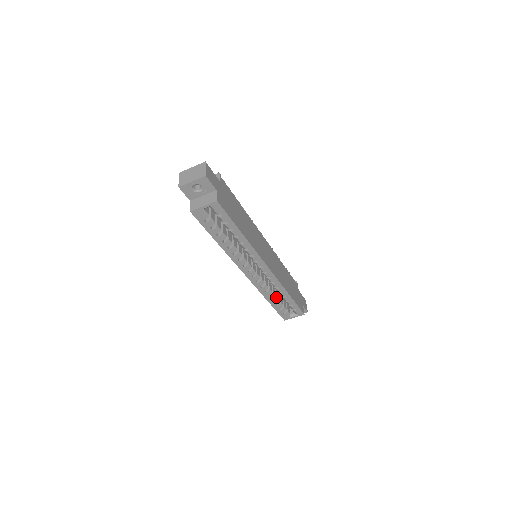
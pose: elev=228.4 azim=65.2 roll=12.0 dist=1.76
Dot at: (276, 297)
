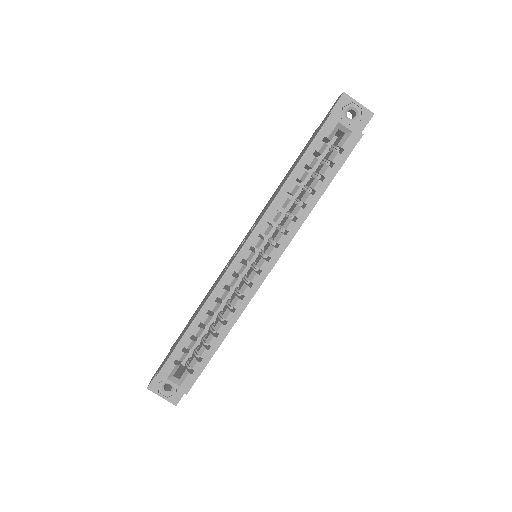
Dot at: (204, 327)
